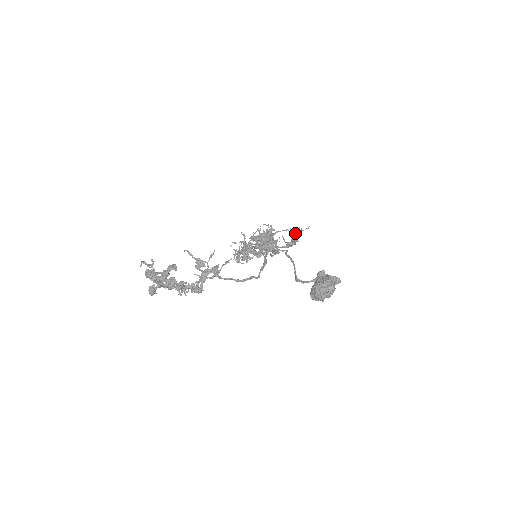
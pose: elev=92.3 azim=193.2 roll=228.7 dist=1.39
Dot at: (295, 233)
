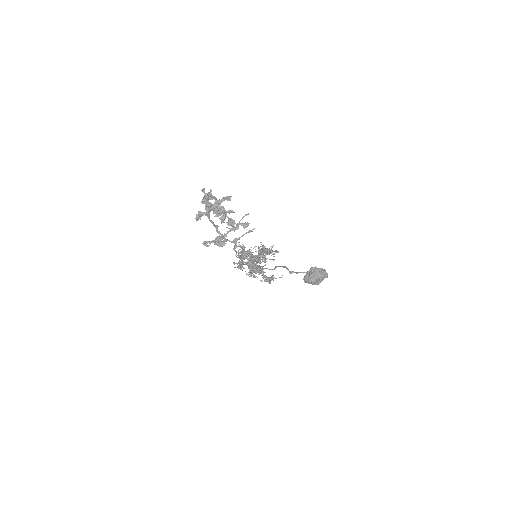
Dot at: occluded
